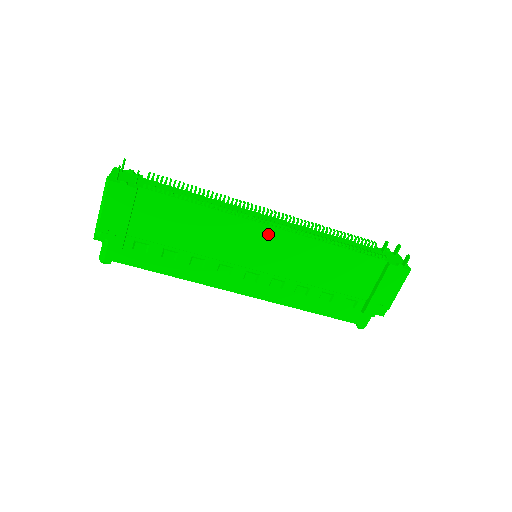
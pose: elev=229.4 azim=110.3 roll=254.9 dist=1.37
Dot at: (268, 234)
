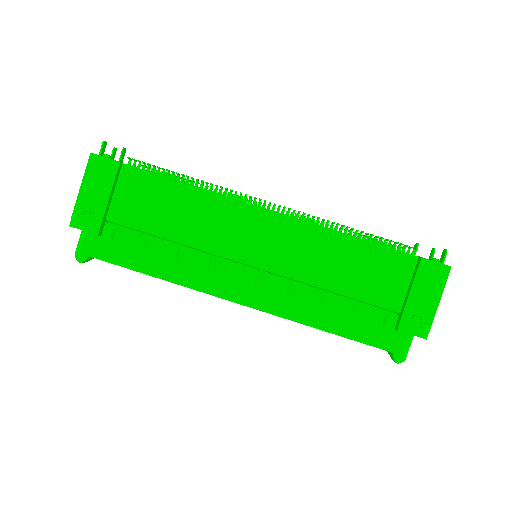
Dot at: (267, 220)
